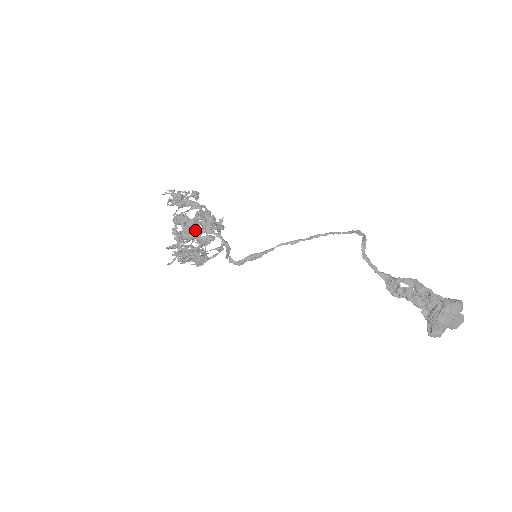
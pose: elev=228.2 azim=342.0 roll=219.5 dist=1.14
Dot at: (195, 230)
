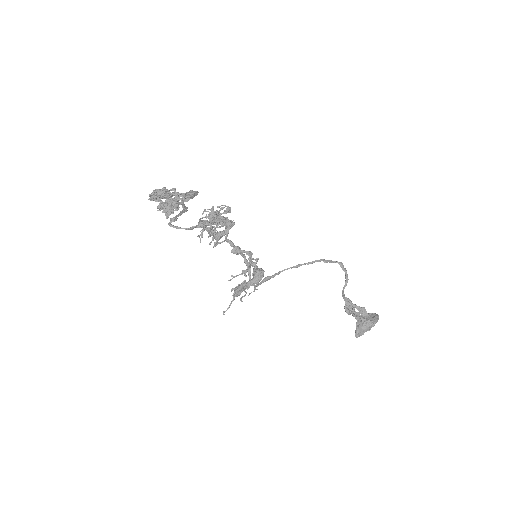
Dot at: (247, 282)
